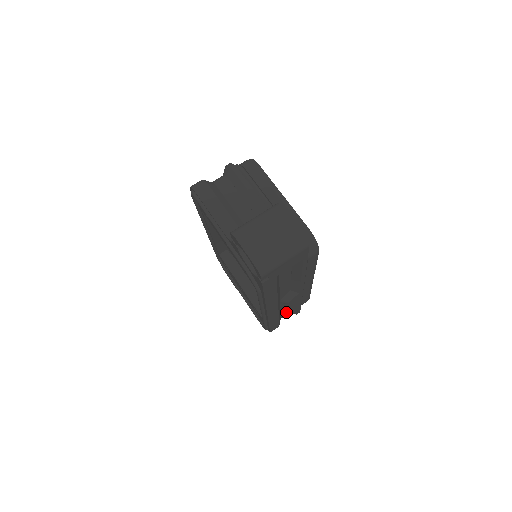
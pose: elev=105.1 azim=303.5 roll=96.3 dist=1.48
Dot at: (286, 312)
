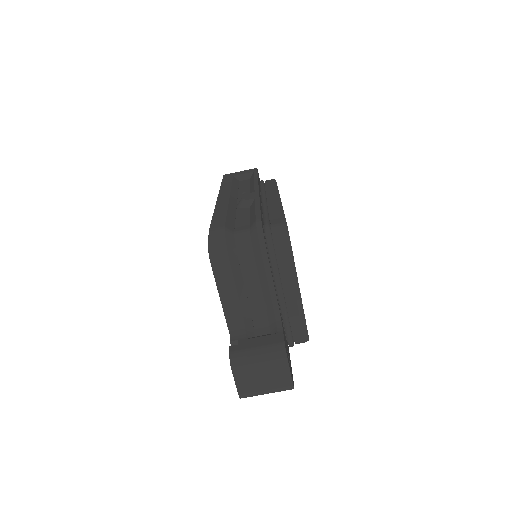
Dot at: occluded
